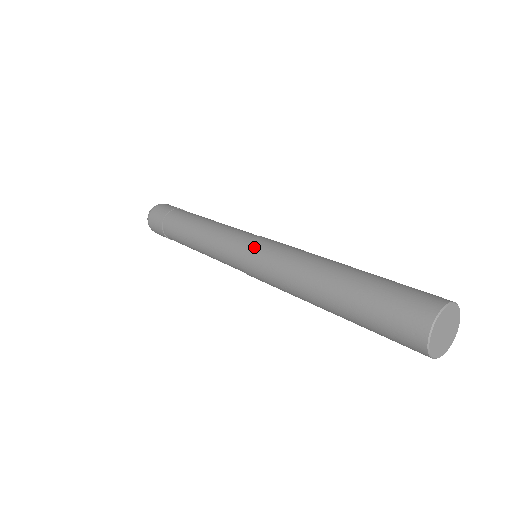
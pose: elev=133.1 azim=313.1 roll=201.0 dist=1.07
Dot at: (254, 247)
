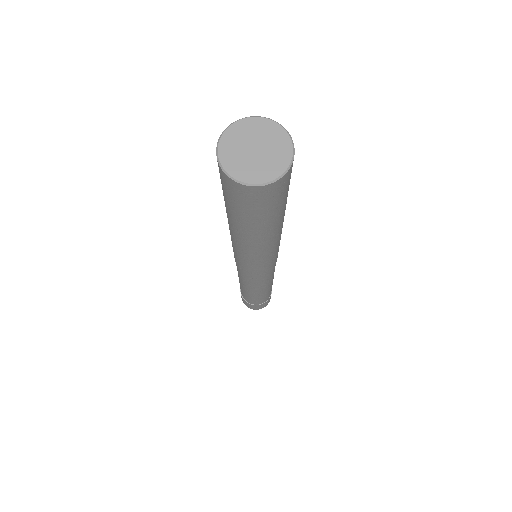
Dot at: occluded
